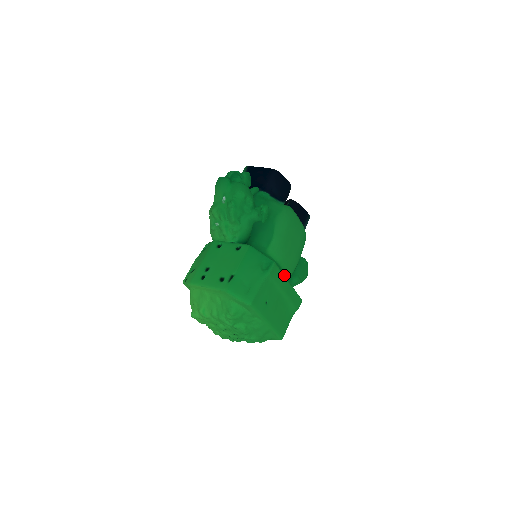
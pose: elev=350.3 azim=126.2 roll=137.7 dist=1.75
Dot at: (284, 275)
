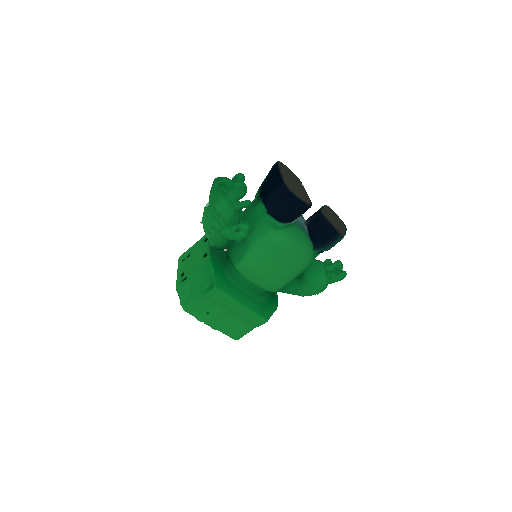
Dot at: occluded
